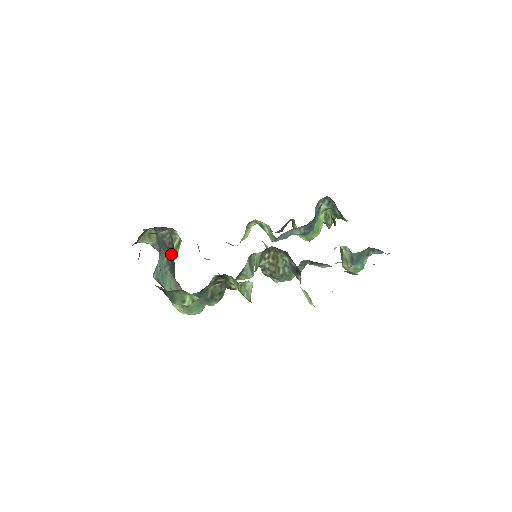
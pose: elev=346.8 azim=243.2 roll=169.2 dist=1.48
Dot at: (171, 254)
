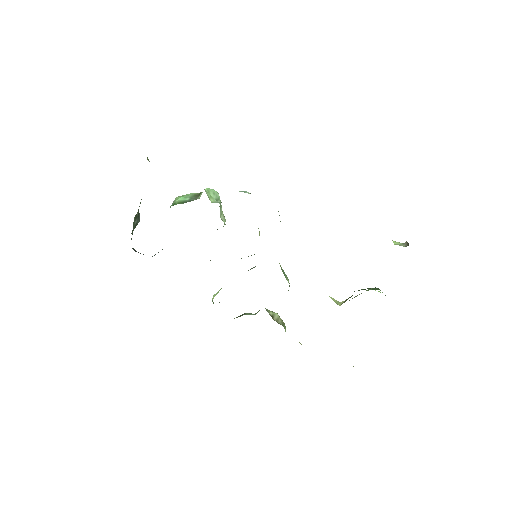
Dot at: occluded
